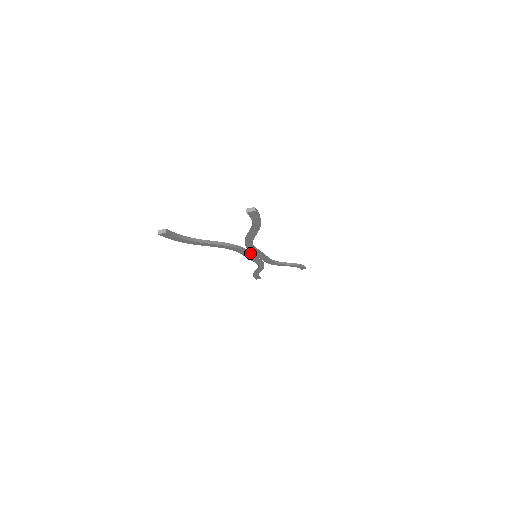
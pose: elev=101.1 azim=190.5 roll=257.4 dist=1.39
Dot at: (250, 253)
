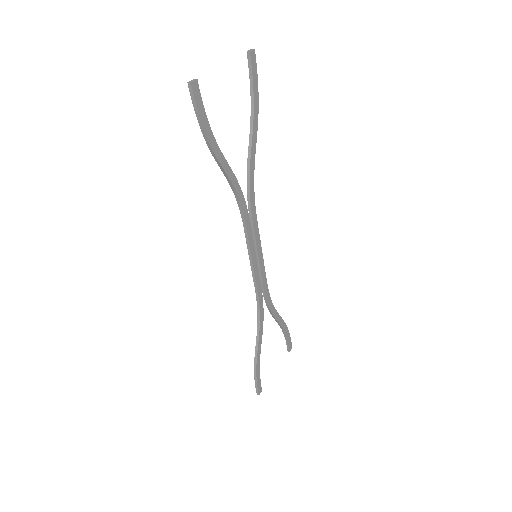
Dot at: (251, 240)
